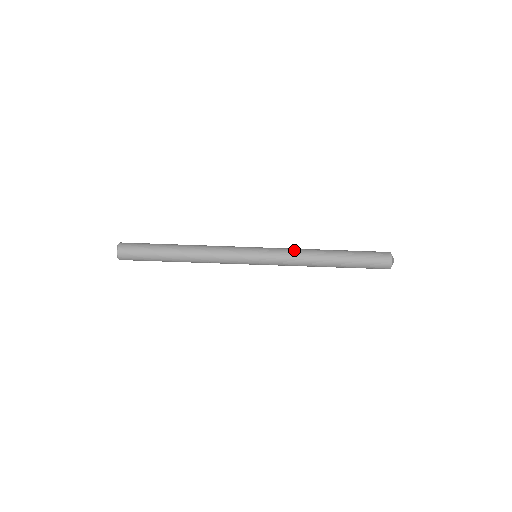
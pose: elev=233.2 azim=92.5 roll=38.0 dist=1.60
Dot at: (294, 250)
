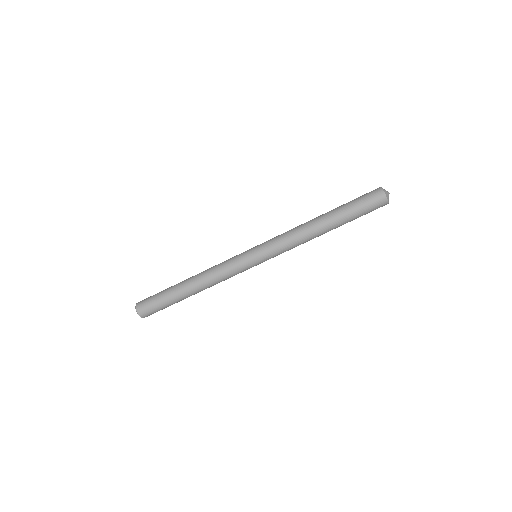
Dot at: (287, 234)
